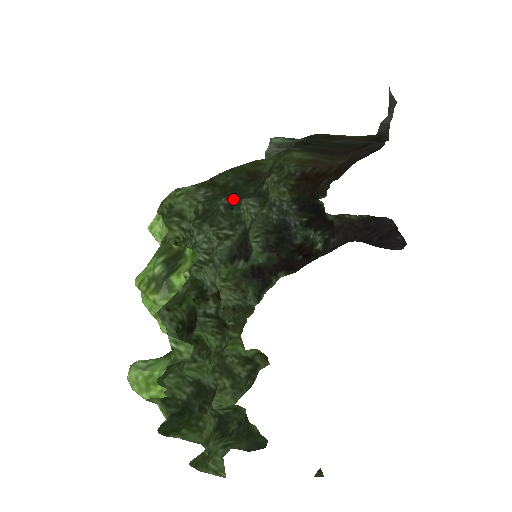
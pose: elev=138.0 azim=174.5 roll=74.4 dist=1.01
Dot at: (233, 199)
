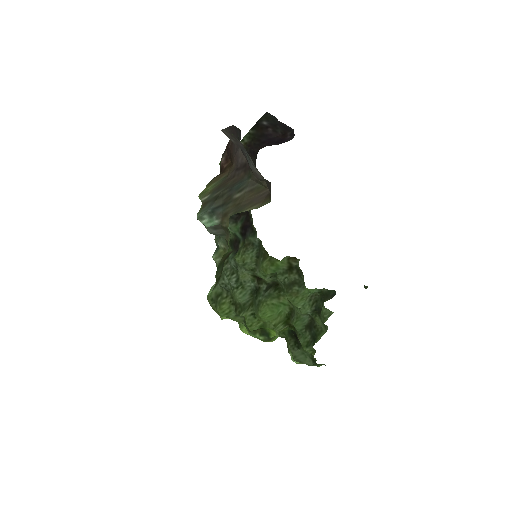
Dot at: (215, 251)
